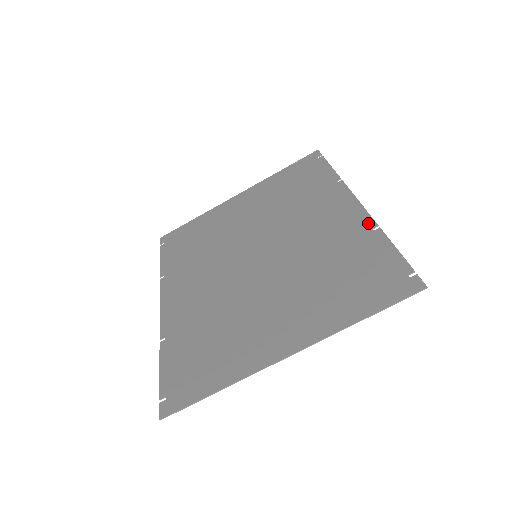
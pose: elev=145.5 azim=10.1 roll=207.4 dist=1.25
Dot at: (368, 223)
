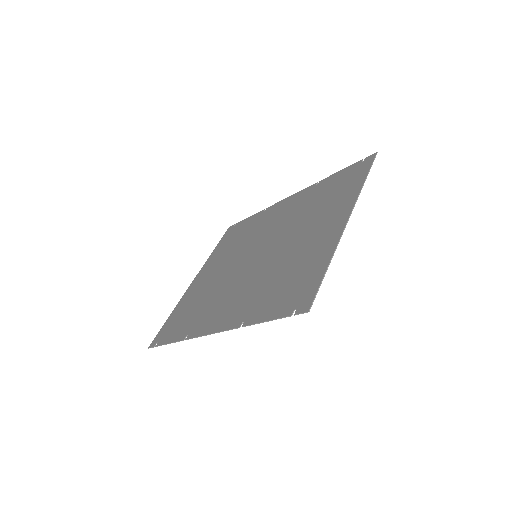
Dot at: (310, 188)
